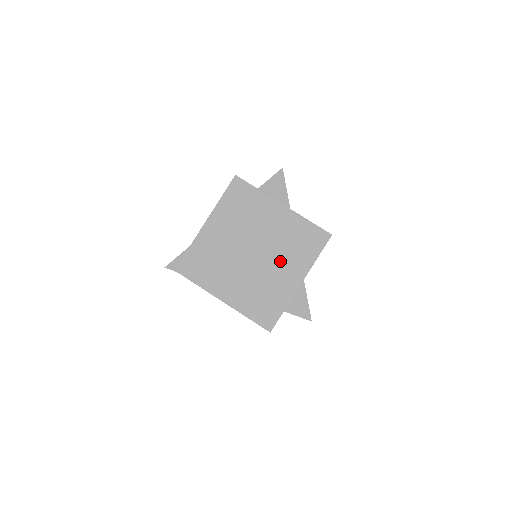
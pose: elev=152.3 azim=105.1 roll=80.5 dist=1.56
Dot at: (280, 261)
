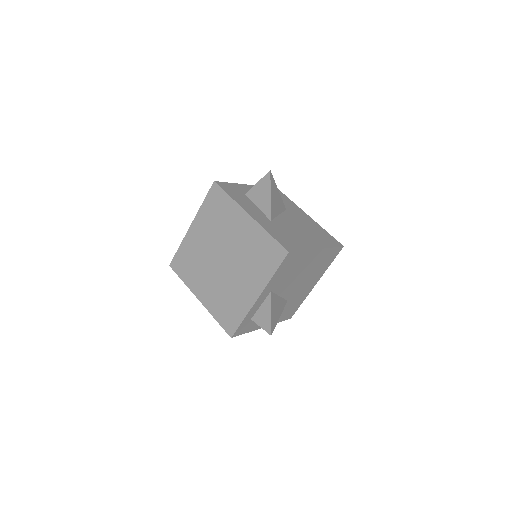
Dot at: (243, 272)
